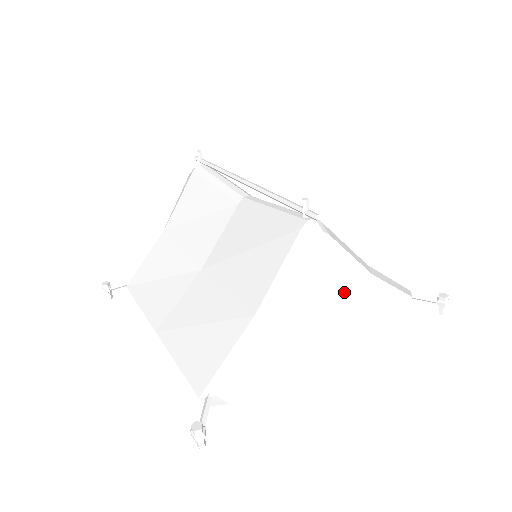
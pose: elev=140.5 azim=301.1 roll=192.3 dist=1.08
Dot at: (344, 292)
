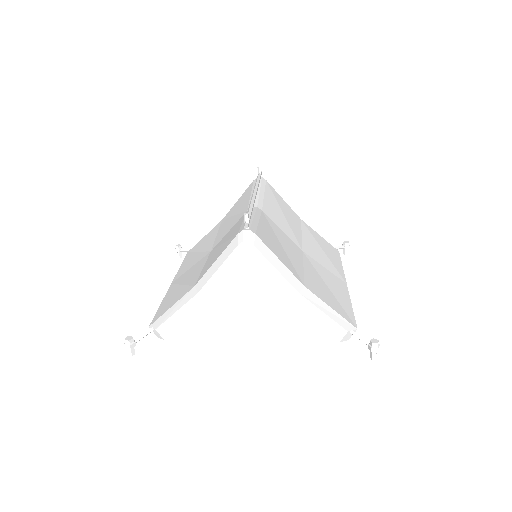
Dot at: (280, 300)
